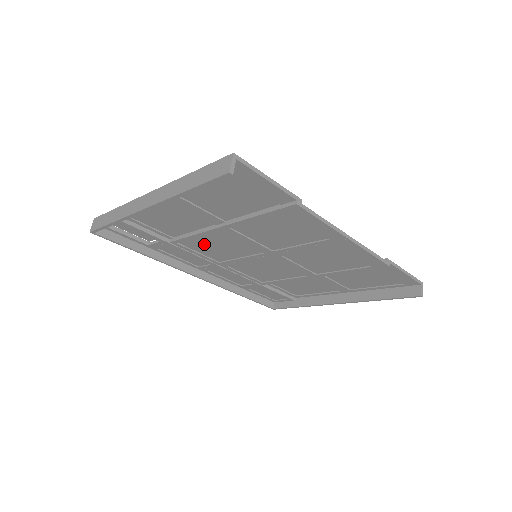
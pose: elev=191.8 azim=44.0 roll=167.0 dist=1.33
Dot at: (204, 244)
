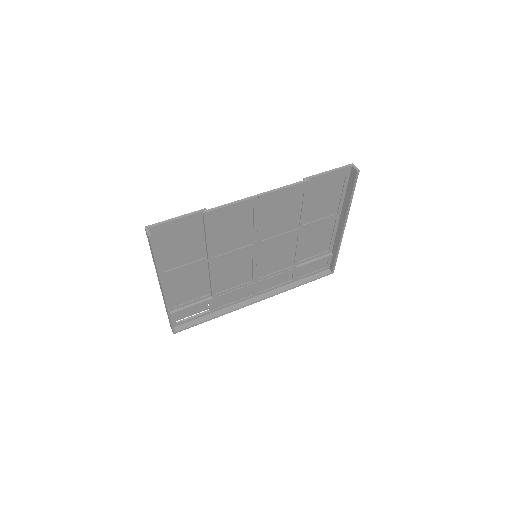
Dot at: (225, 280)
